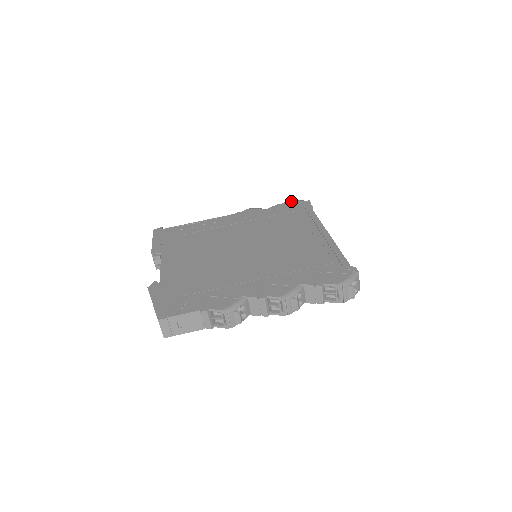
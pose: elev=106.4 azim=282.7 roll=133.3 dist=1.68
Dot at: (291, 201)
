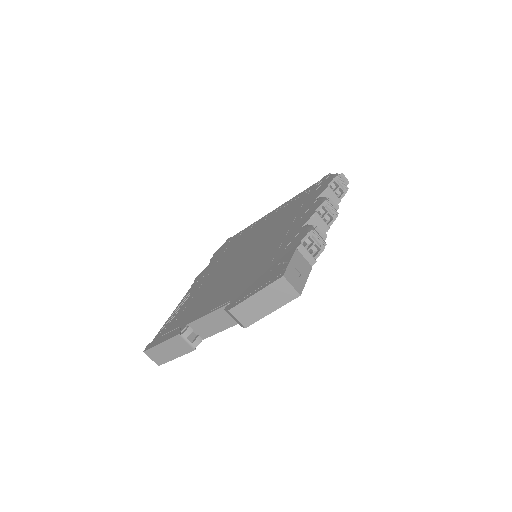
Dot at: (216, 251)
